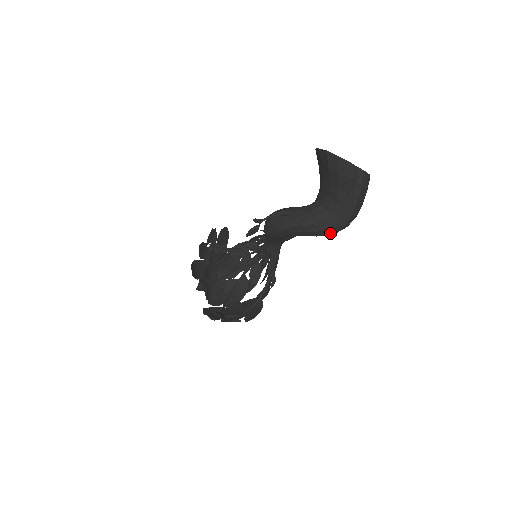
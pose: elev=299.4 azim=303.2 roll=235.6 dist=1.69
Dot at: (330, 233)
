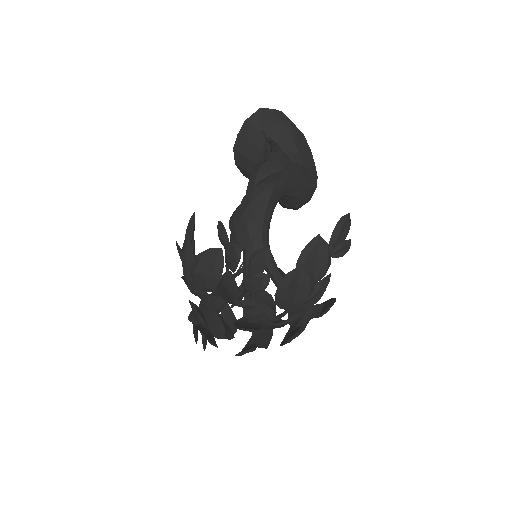
Dot at: (313, 186)
